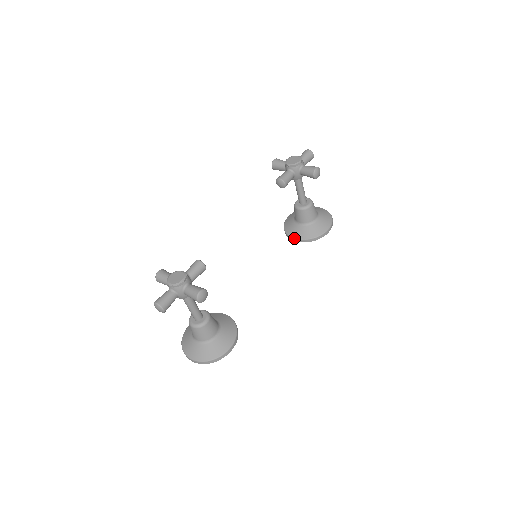
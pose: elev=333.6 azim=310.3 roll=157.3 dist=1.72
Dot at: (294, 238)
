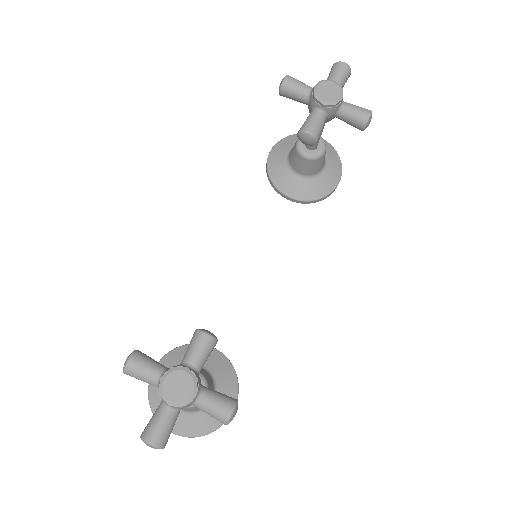
Dot at: (289, 197)
